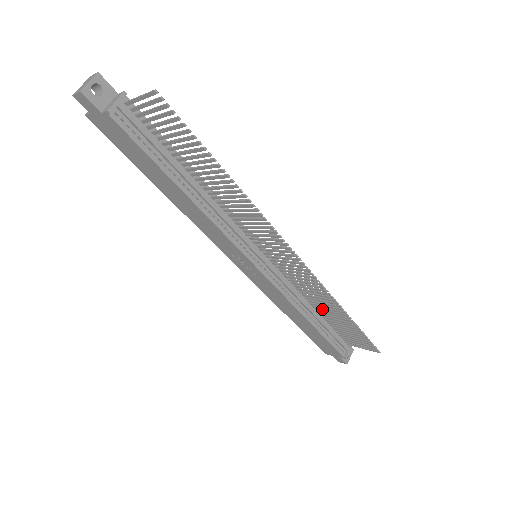
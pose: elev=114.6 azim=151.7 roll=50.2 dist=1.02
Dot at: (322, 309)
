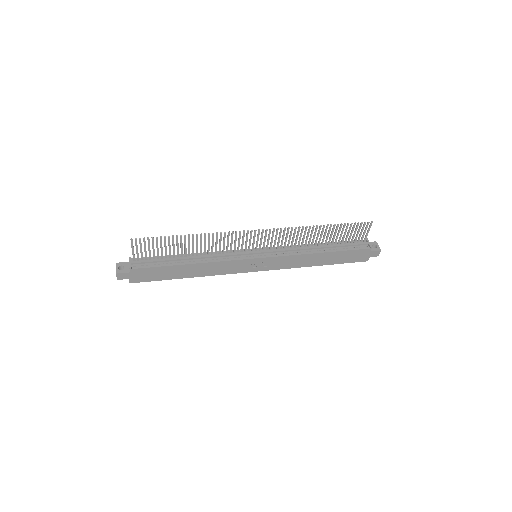
Dot at: (318, 241)
